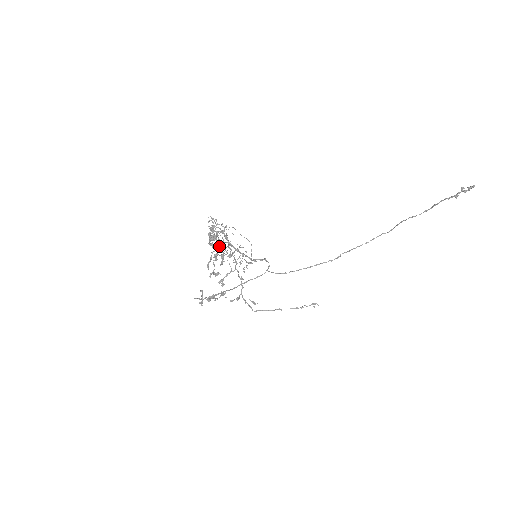
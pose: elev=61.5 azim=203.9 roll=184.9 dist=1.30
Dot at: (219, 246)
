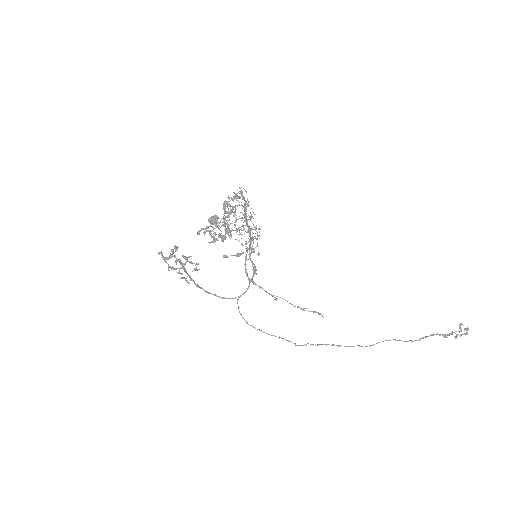
Dot at: (225, 222)
